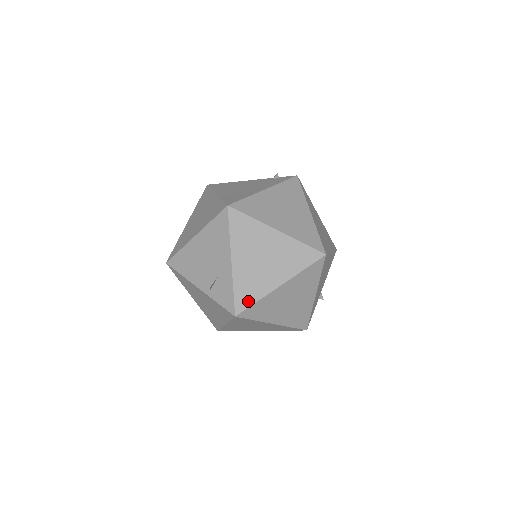
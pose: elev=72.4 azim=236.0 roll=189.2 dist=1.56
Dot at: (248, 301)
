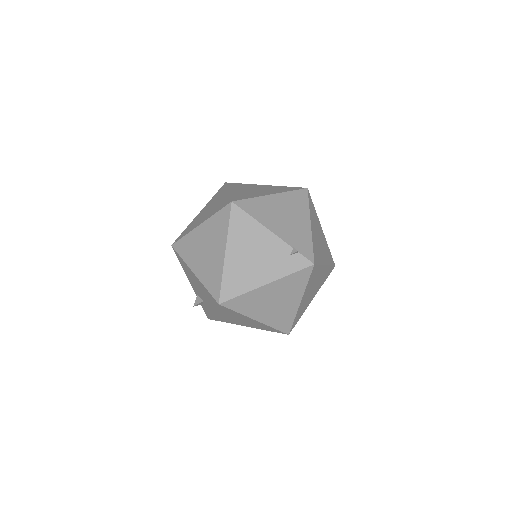
Dot at: (220, 320)
